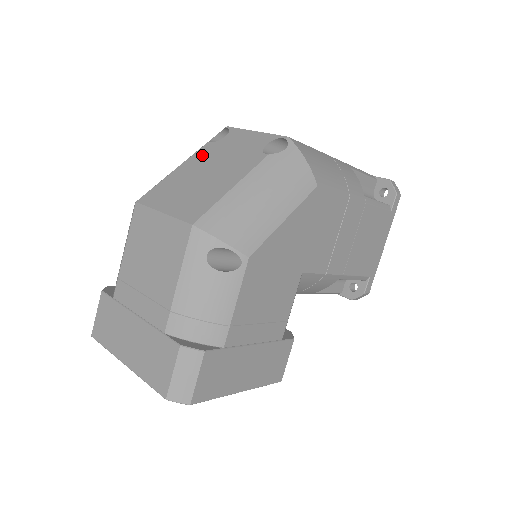
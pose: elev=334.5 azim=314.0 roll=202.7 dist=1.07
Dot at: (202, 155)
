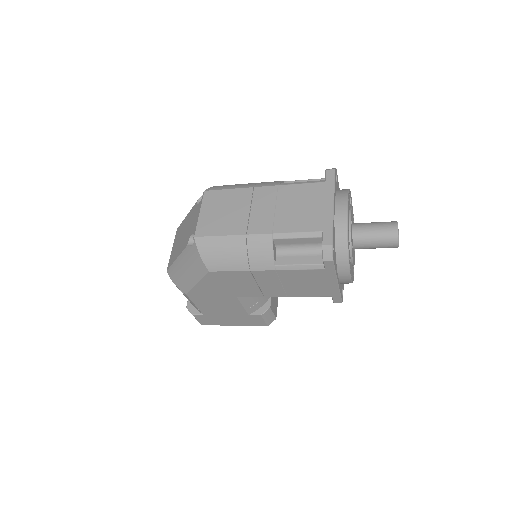
Dot at: (191, 213)
